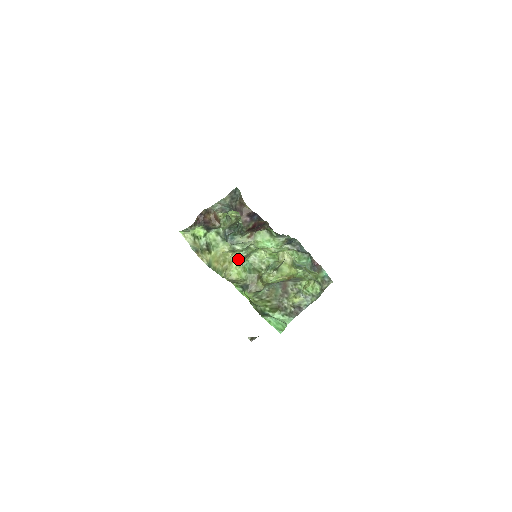
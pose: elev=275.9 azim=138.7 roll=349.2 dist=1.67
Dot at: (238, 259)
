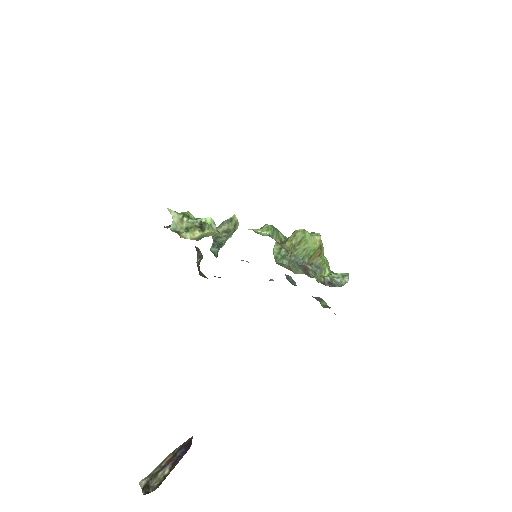
Dot at: occluded
